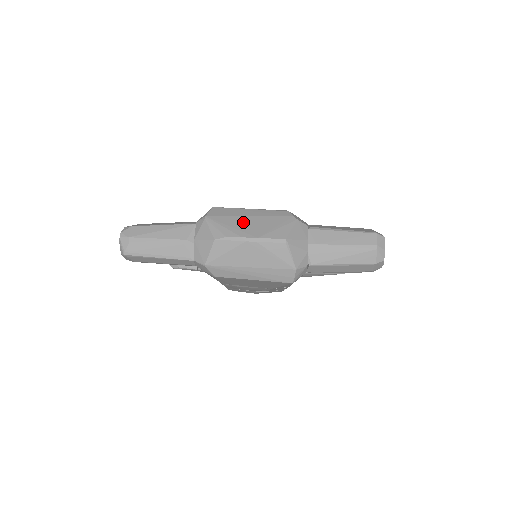
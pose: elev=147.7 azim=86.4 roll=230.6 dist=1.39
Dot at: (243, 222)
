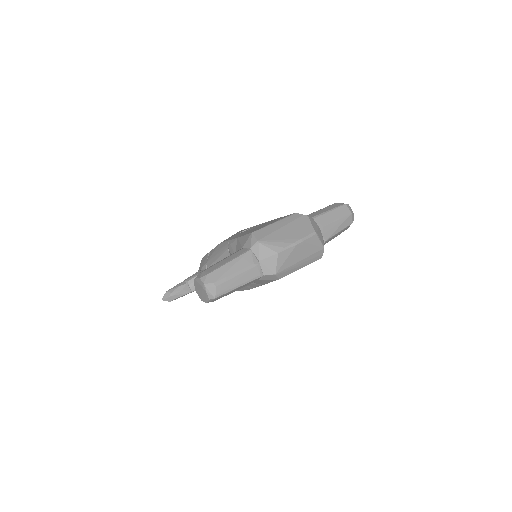
Dot at: (283, 233)
